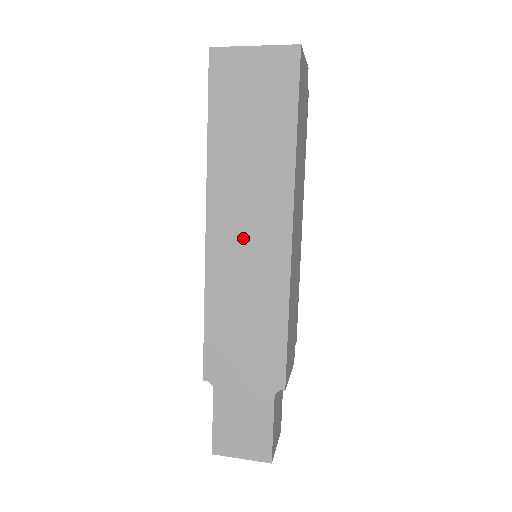
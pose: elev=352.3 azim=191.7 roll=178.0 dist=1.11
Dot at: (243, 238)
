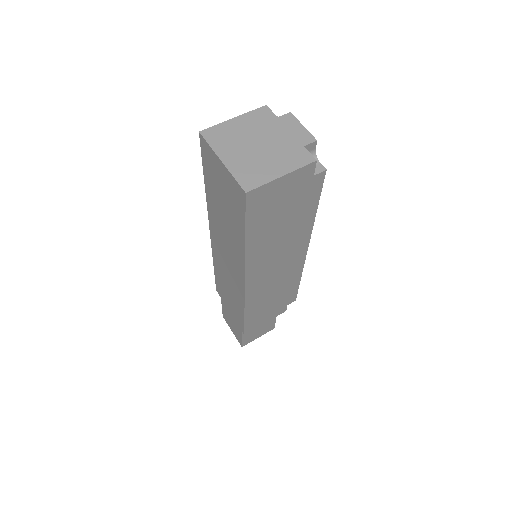
Dot at: (225, 259)
